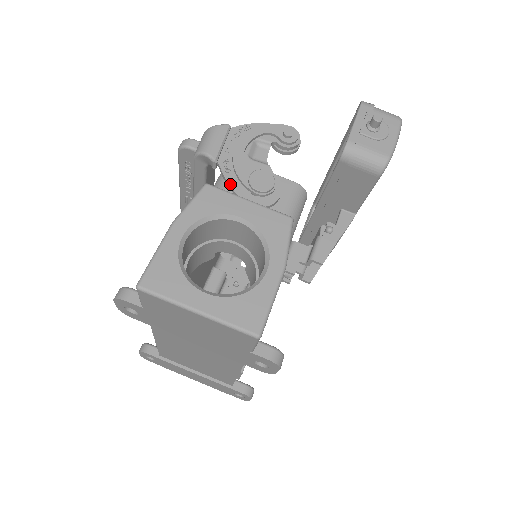
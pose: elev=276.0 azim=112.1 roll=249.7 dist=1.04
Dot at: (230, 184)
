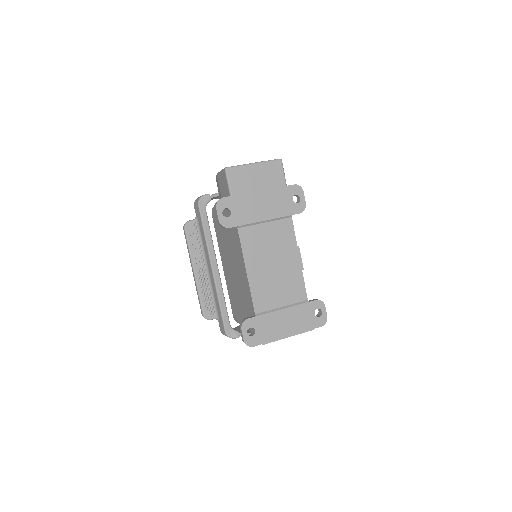
Dot at: occluded
